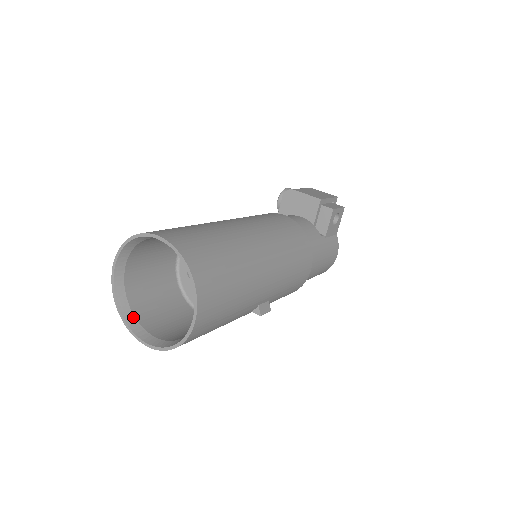
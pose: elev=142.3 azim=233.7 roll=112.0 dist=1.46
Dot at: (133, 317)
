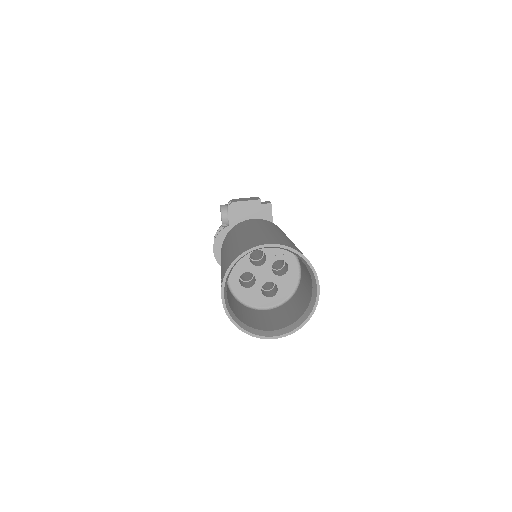
Dot at: (250, 327)
